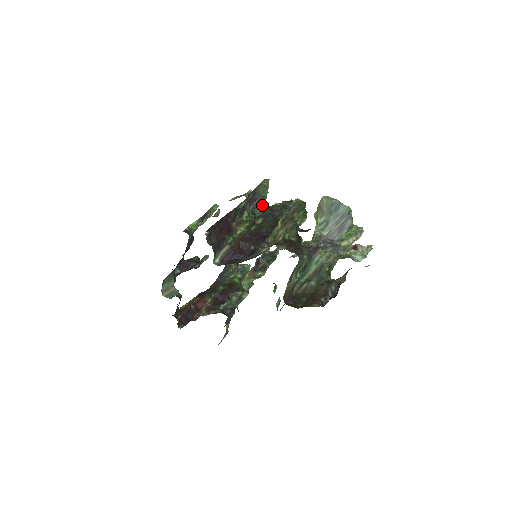
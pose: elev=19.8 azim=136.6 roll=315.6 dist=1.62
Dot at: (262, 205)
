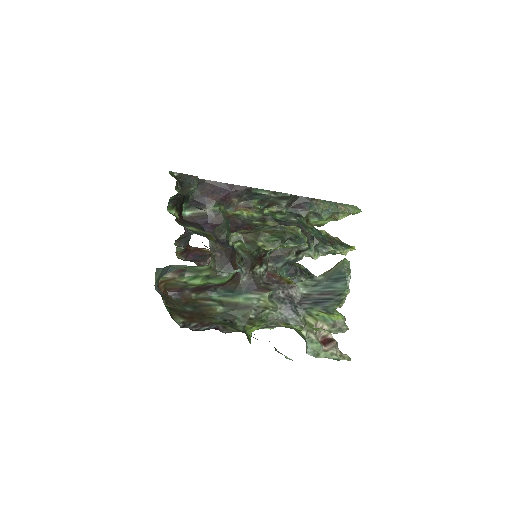
Dot at: (298, 216)
